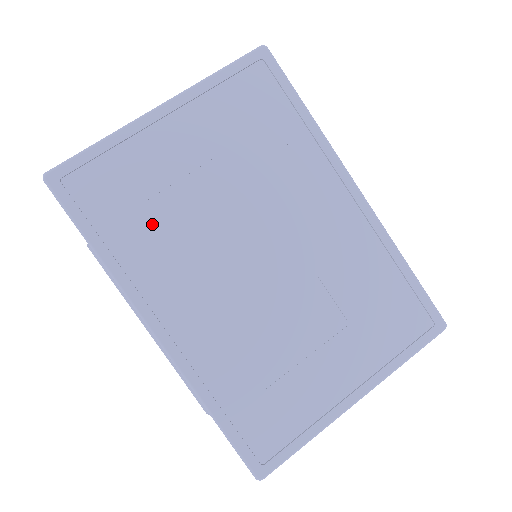
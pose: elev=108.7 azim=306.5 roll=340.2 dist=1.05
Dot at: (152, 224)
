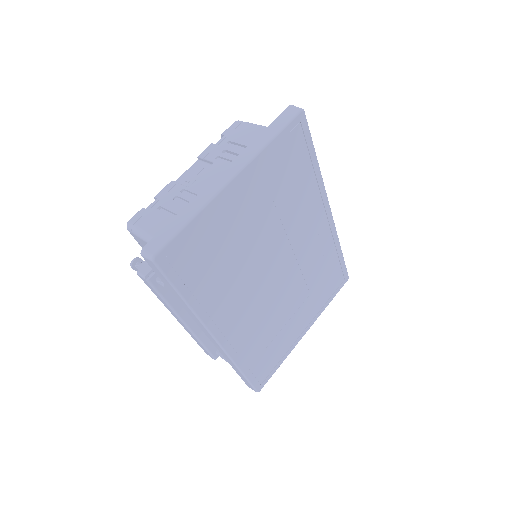
Dot at: (221, 271)
